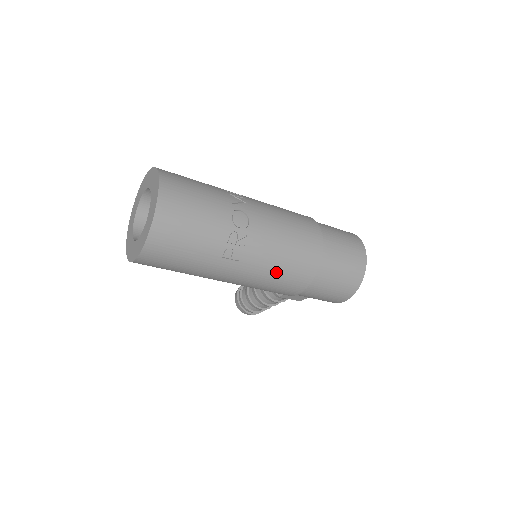
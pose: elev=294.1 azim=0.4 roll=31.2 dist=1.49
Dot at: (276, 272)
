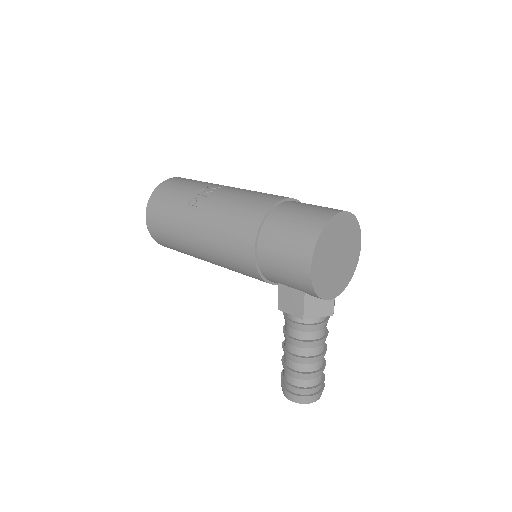
Dot at: (227, 217)
